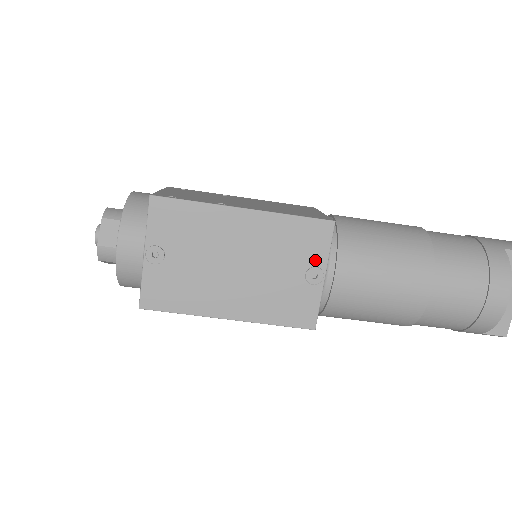
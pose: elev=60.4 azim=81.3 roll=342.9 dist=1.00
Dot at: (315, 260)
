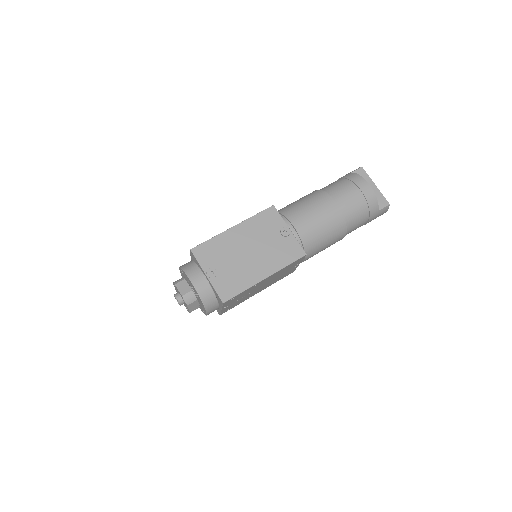
Dot at: (280, 226)
